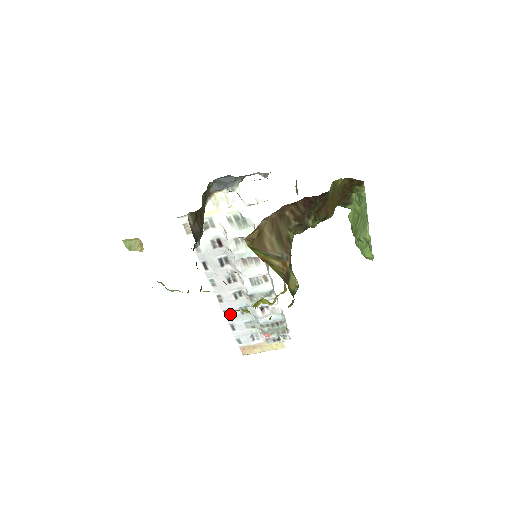
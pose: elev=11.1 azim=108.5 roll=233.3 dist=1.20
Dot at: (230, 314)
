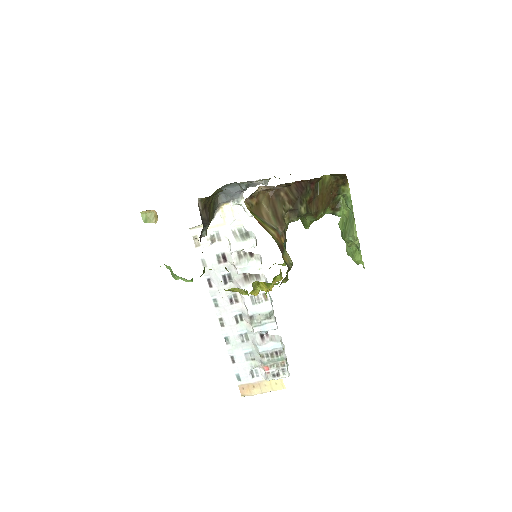
Dot at: (231, 342)
